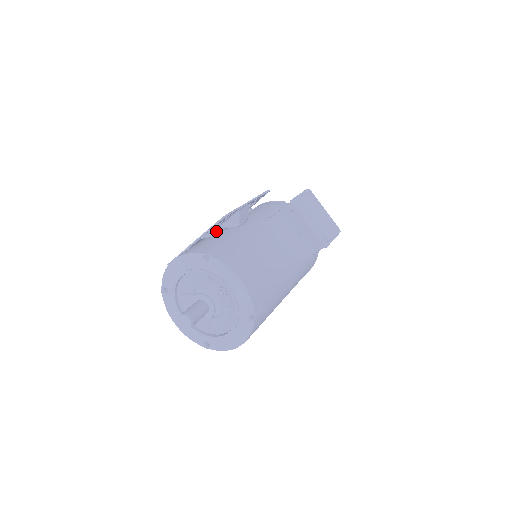
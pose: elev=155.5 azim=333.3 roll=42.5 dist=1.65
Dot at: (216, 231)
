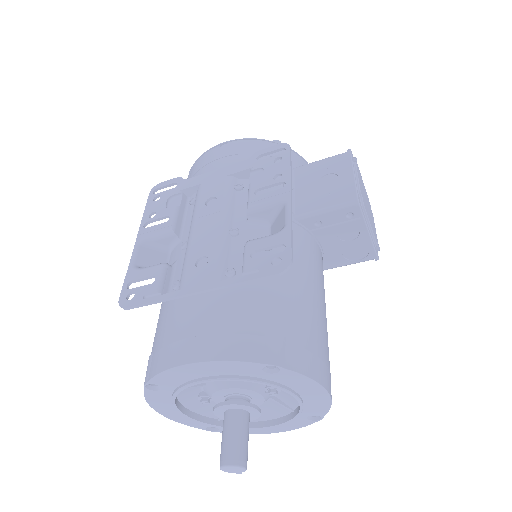
Dot at: (246, 273)
